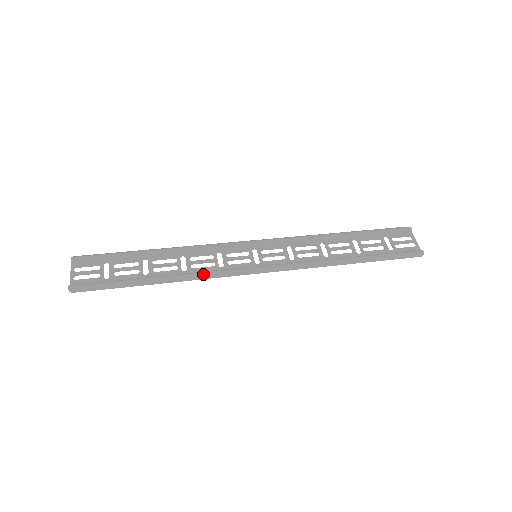
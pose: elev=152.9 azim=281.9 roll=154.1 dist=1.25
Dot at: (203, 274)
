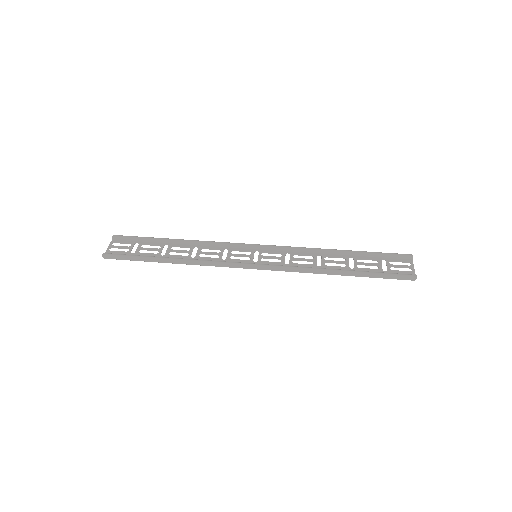
Dot at: (206, 261)
